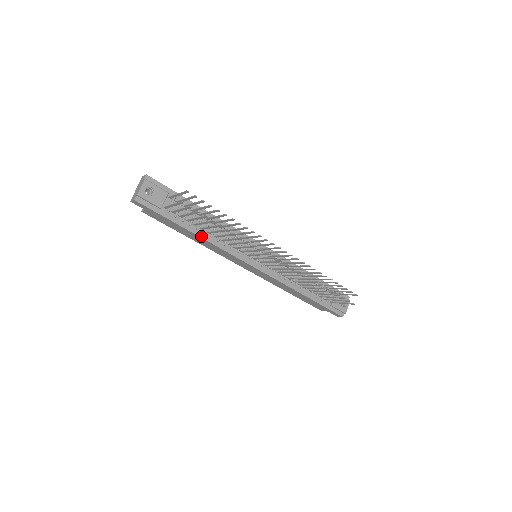
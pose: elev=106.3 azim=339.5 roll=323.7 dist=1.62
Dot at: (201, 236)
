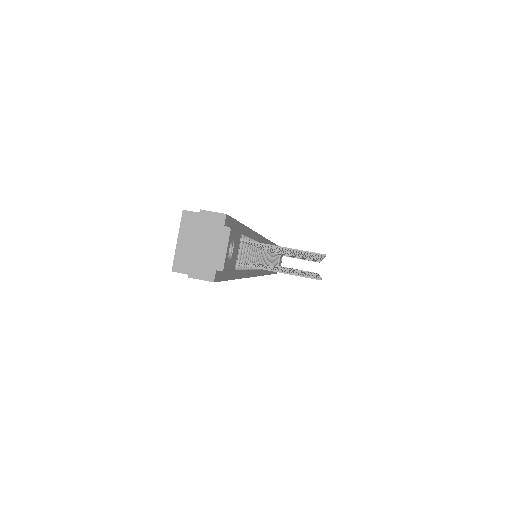
Dot at: (244, 276)
